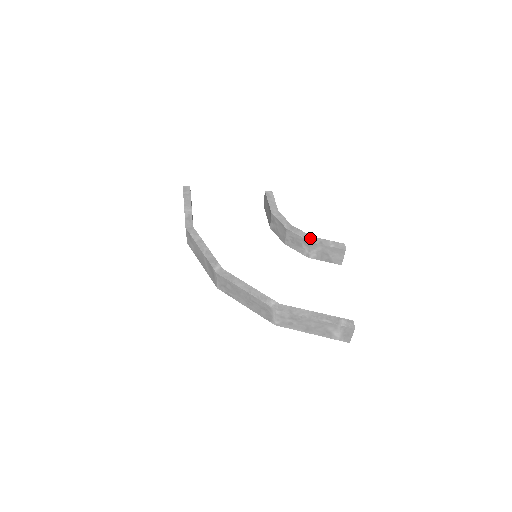
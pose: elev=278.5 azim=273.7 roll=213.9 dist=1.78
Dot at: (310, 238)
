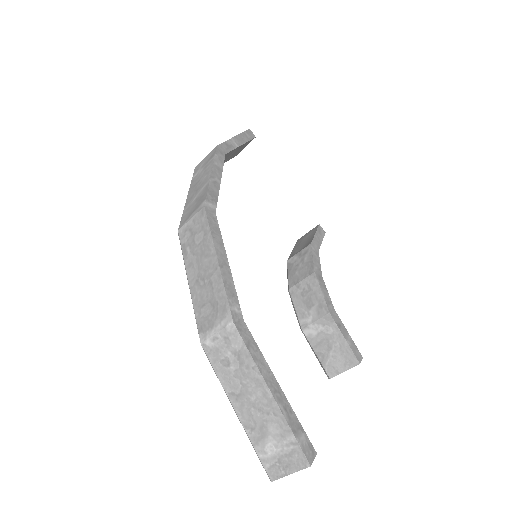
Dot at: (332, 308)
